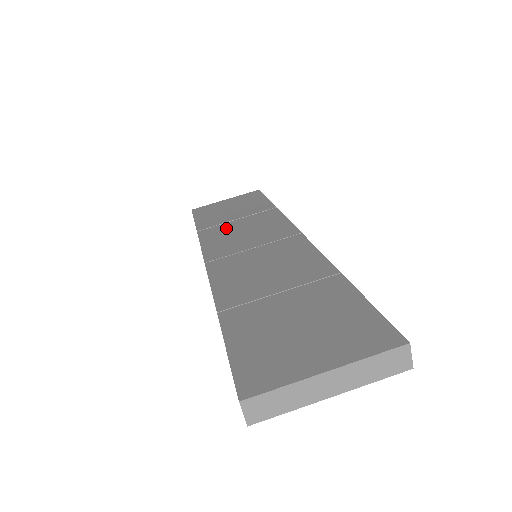
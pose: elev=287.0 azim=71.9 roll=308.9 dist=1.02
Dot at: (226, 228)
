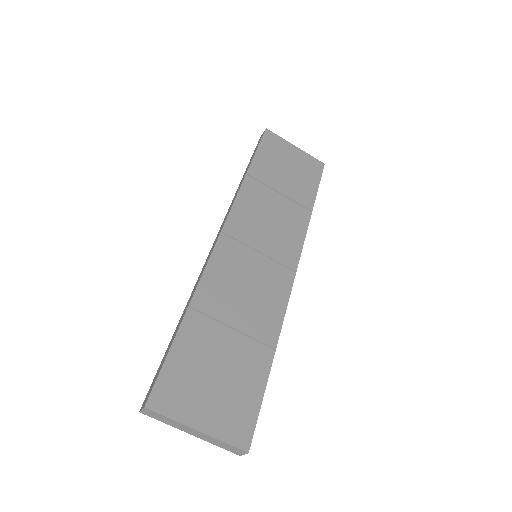
Dot at: (265, 197)
